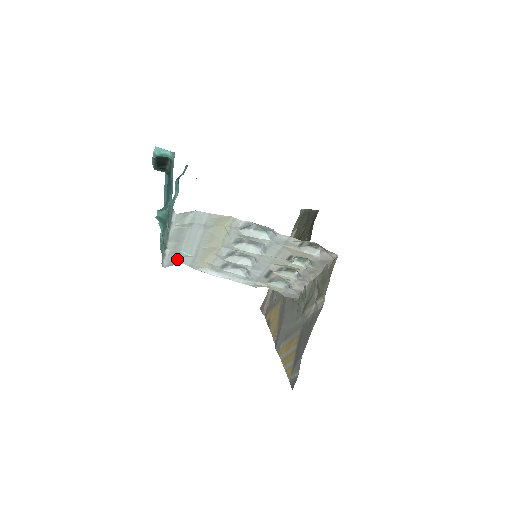
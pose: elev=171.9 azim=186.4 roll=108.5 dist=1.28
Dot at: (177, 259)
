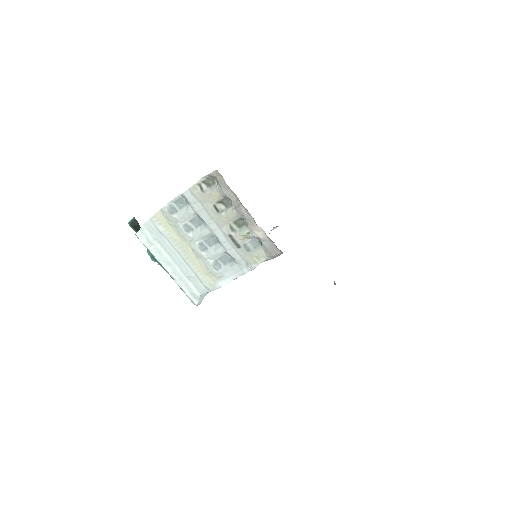
Dot at: (193, 288)
